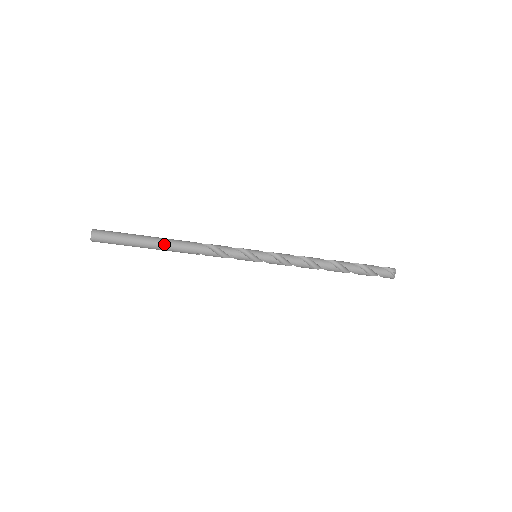
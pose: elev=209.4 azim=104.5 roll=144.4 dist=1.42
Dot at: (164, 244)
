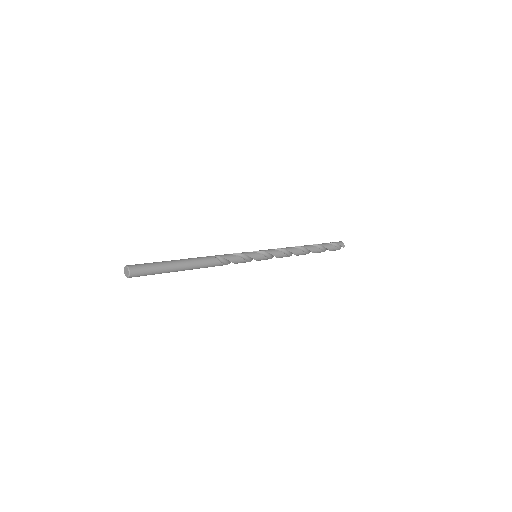
Dot at: (190, 269)
